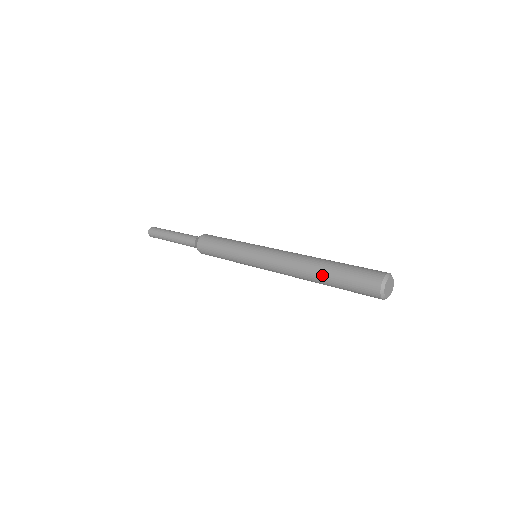
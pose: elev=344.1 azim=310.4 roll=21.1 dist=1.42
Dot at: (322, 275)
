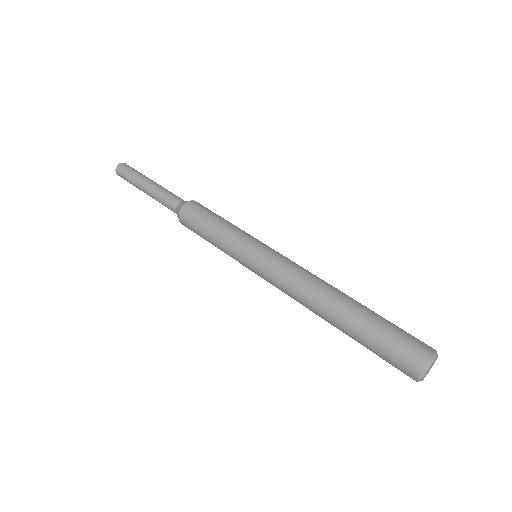
Dot at: (346, 317)
